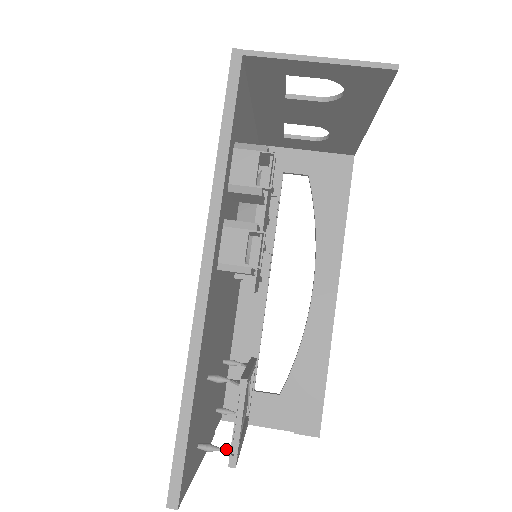
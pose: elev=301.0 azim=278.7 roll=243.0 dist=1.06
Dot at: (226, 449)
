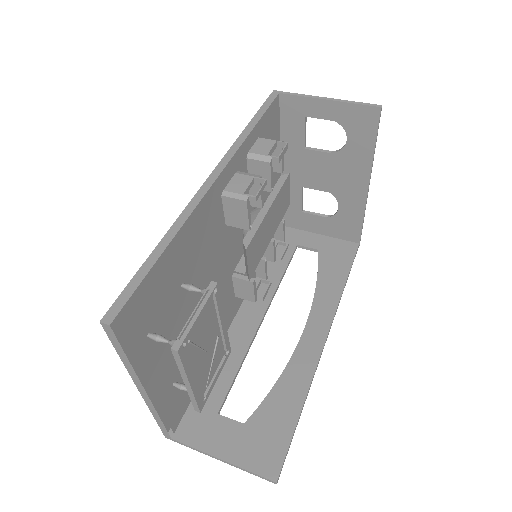
Dot at: occluded
